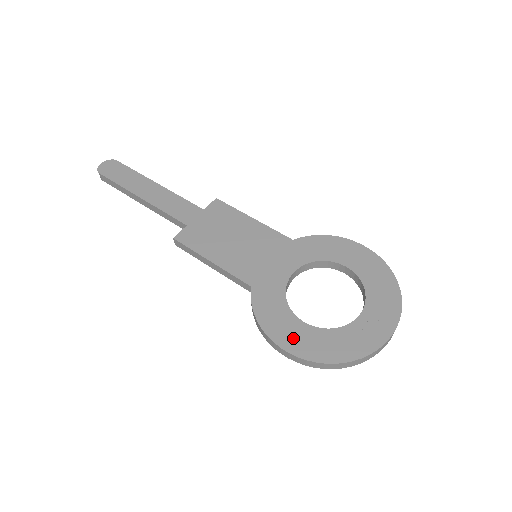
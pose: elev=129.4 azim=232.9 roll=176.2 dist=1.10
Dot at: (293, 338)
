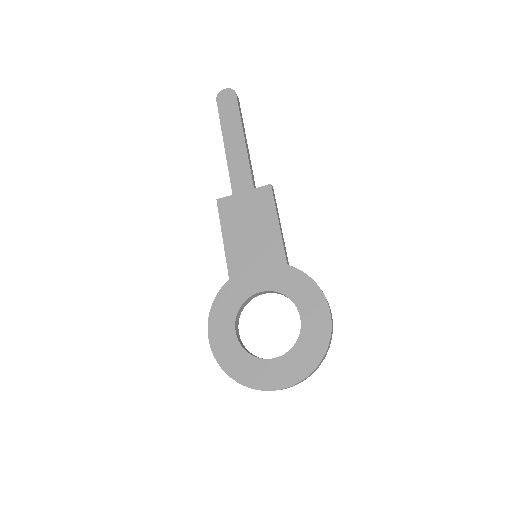
Dot at: (220, 336)
